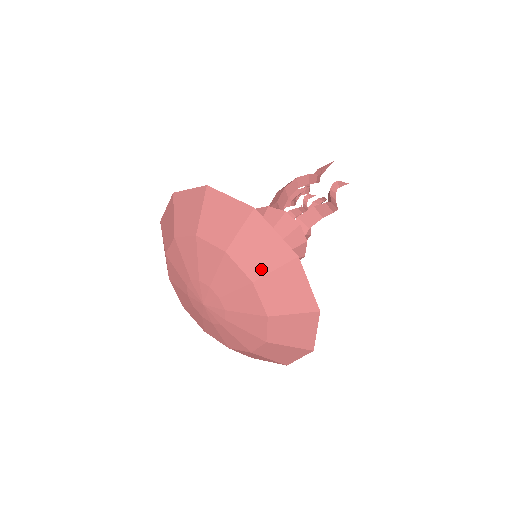
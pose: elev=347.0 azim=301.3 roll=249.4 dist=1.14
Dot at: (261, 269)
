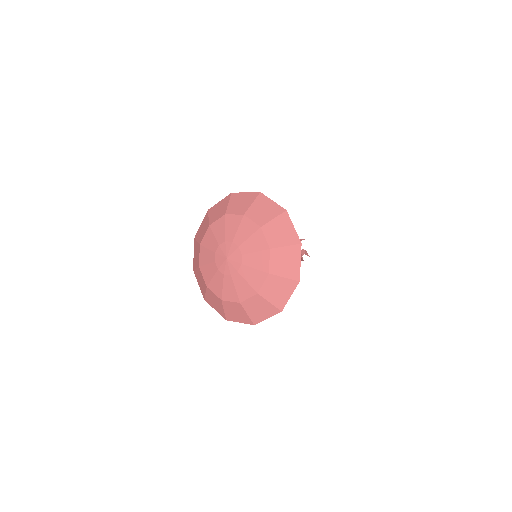
Dot at: (278, 243)
